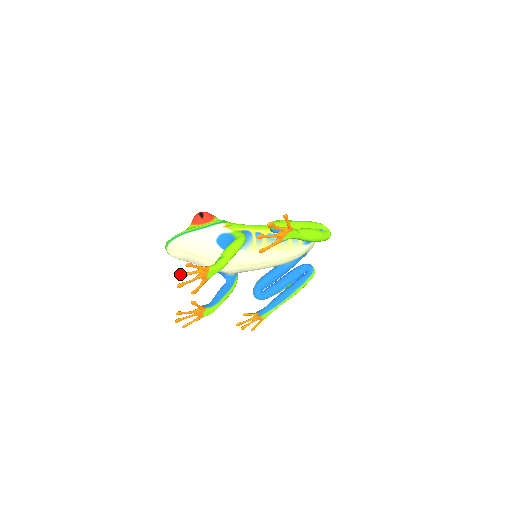
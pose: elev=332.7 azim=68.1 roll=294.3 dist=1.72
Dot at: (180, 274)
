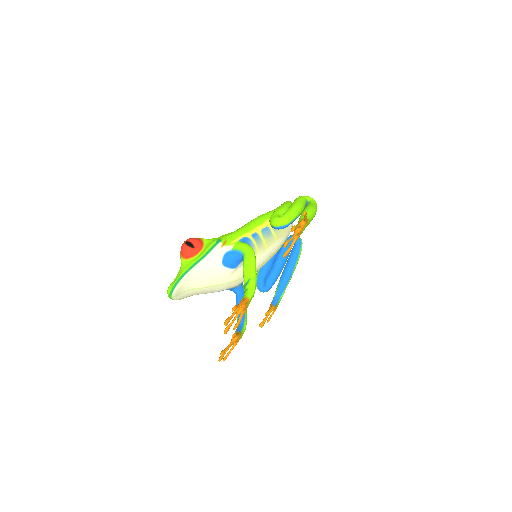
Dot at: (227, 321)
